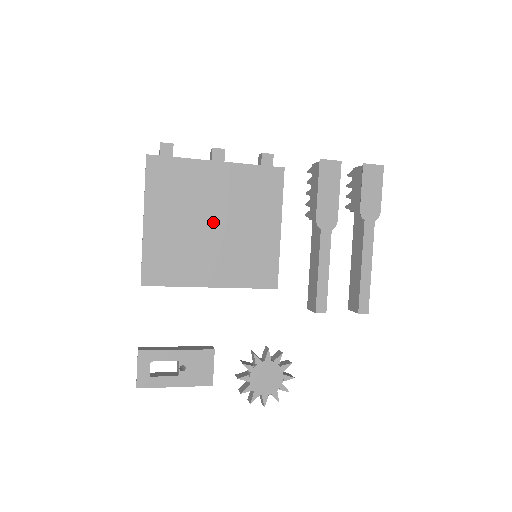
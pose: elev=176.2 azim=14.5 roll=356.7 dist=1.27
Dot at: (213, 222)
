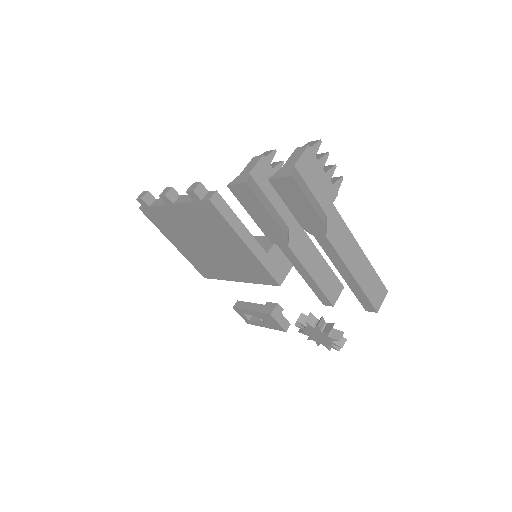
Dot at: (204, 244)
